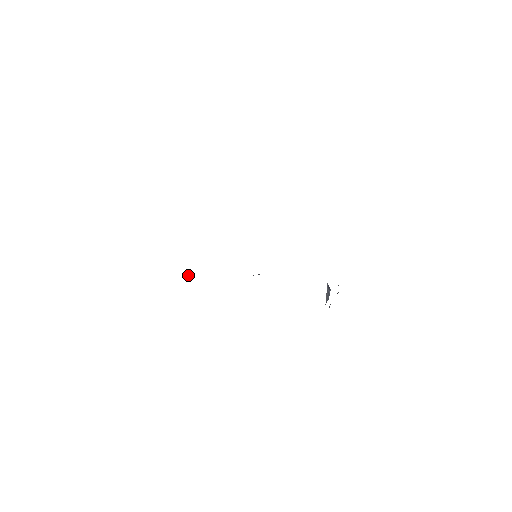
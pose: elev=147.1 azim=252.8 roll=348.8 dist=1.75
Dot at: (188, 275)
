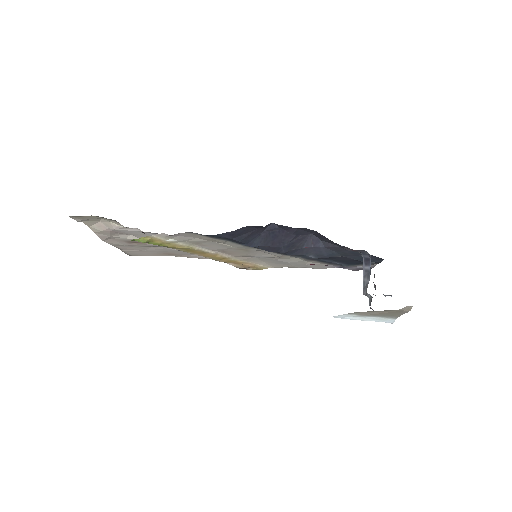
Dot at: (168, 240)
